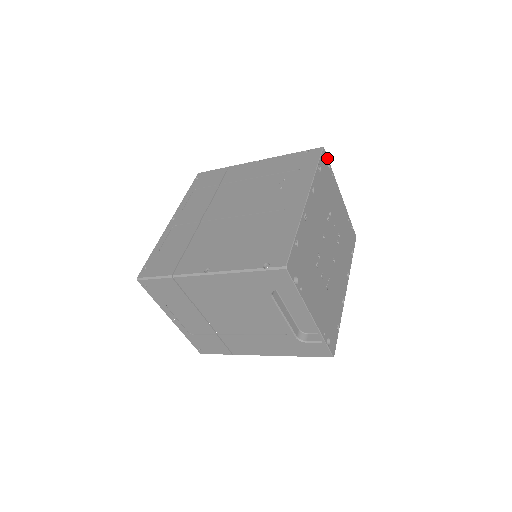
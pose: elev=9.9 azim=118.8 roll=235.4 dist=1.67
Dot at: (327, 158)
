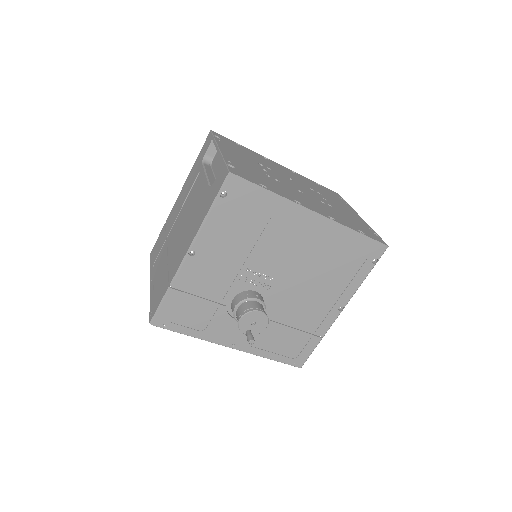
Dot at: (342, 198)
